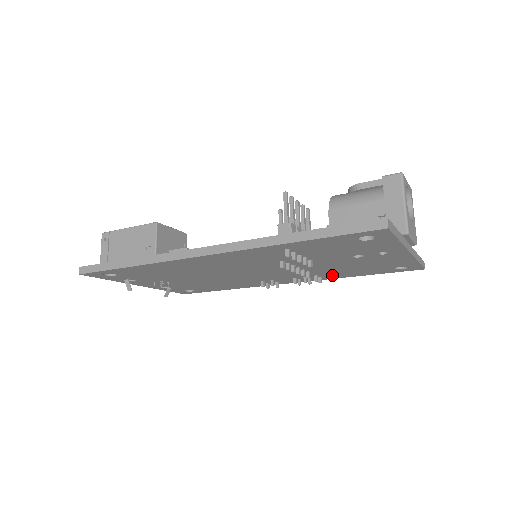
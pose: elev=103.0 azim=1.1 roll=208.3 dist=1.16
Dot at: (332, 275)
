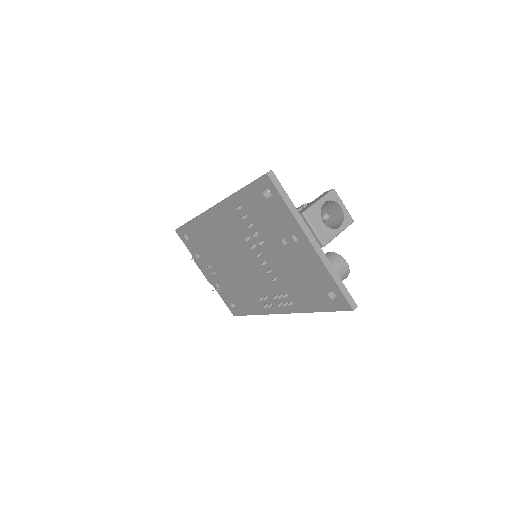
Dot at: (297, 299)
